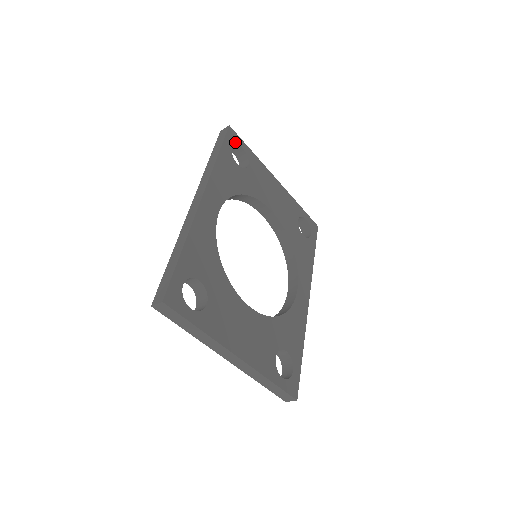
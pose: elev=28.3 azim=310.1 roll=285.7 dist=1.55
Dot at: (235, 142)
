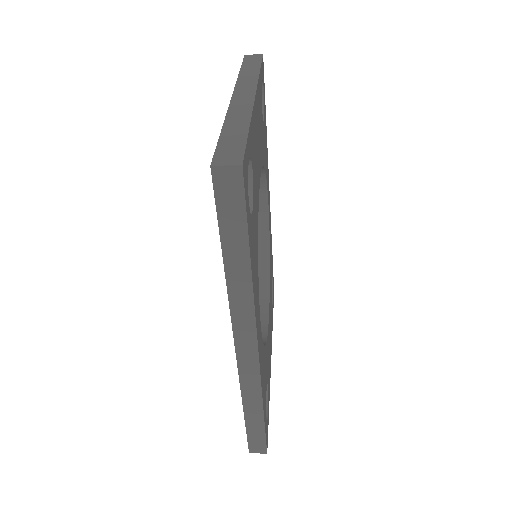
Dot at: (247, 178)
